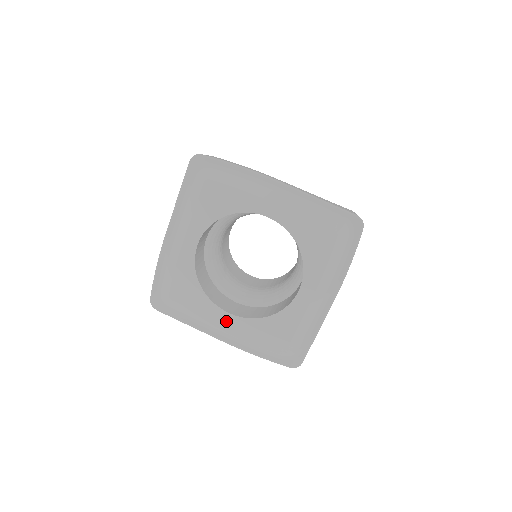
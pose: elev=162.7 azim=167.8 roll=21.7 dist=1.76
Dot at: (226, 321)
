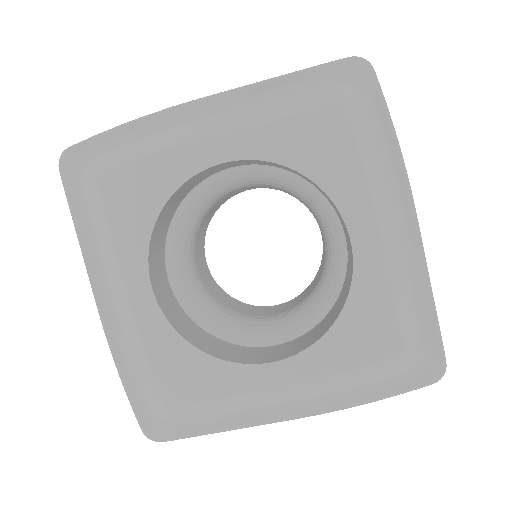
Dot at: (135, 291)
